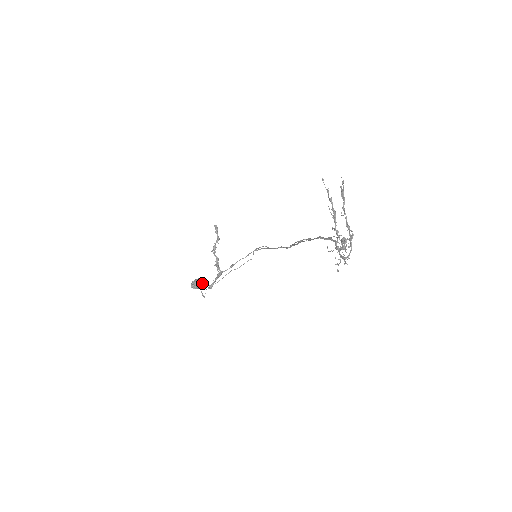
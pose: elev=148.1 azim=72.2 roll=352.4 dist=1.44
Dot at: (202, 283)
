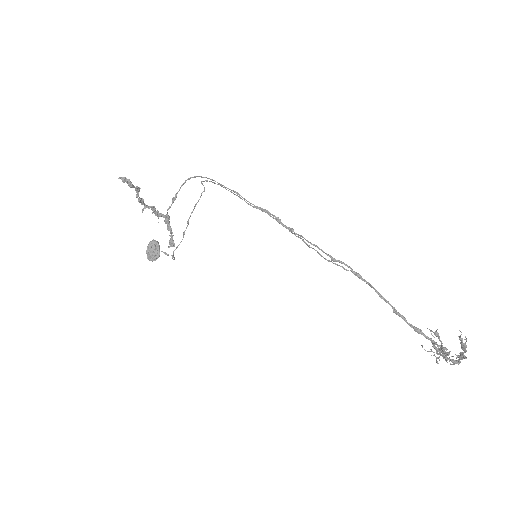
Dot at: (159, 248)
